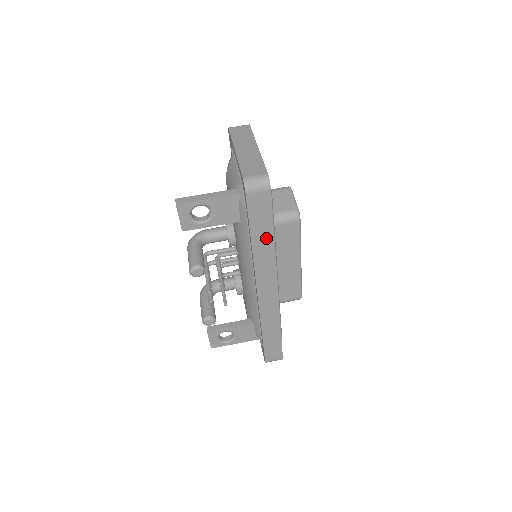
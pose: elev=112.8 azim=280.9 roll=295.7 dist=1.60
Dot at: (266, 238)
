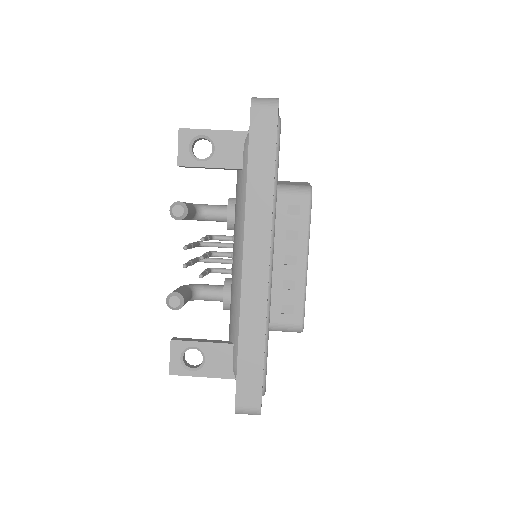
Dot at: (265, 175)
